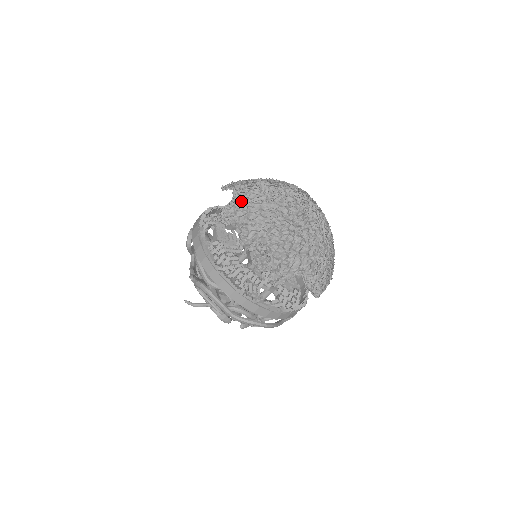
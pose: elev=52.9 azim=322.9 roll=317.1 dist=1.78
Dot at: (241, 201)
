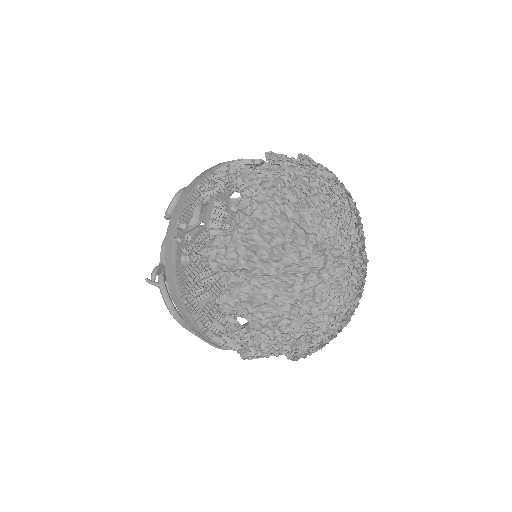
Dot at: (242, 238)
